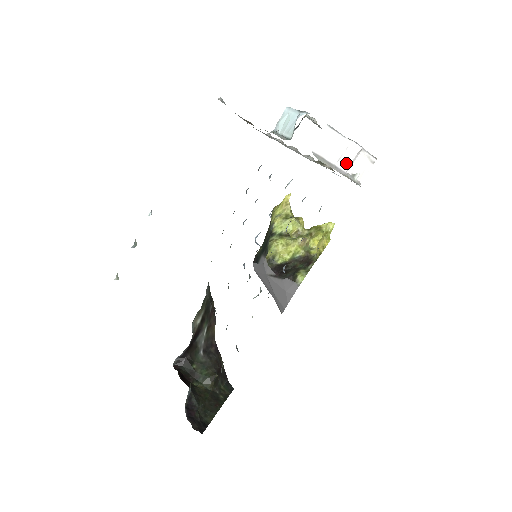
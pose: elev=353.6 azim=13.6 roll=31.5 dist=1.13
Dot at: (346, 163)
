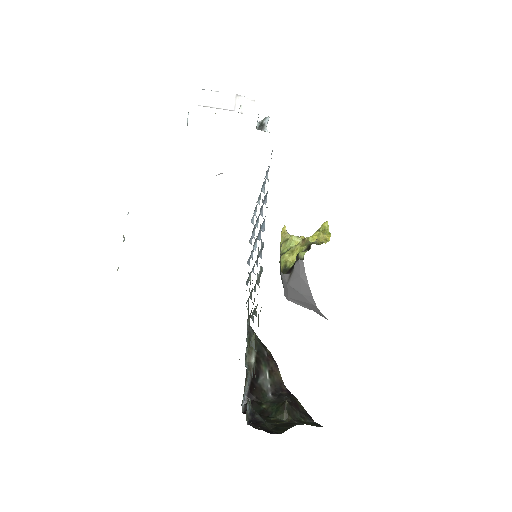
Dot at: (230, 105)
